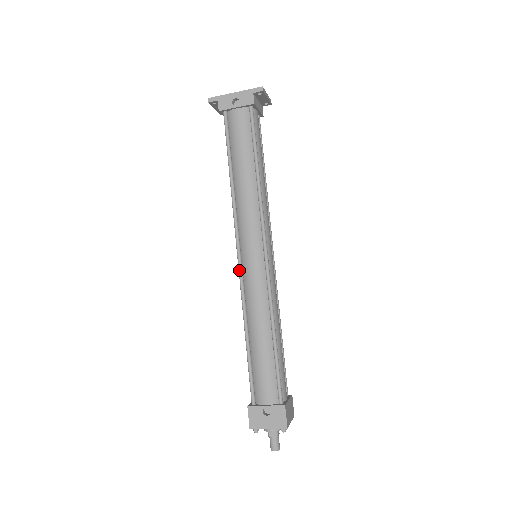
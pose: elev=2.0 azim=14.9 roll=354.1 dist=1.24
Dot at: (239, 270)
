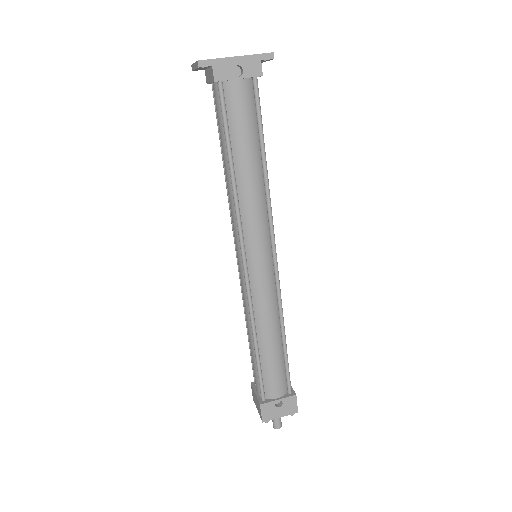
Dot at: (246, 279)
